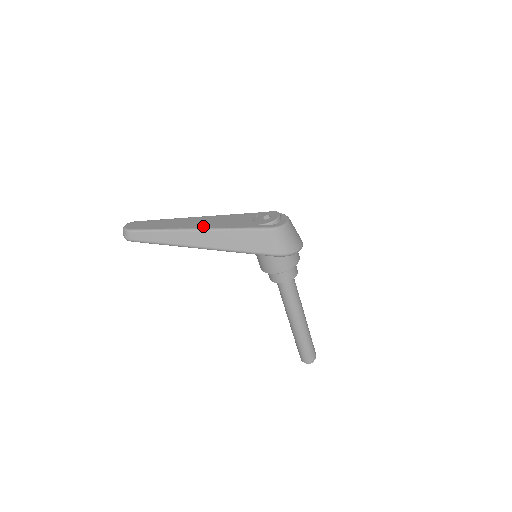
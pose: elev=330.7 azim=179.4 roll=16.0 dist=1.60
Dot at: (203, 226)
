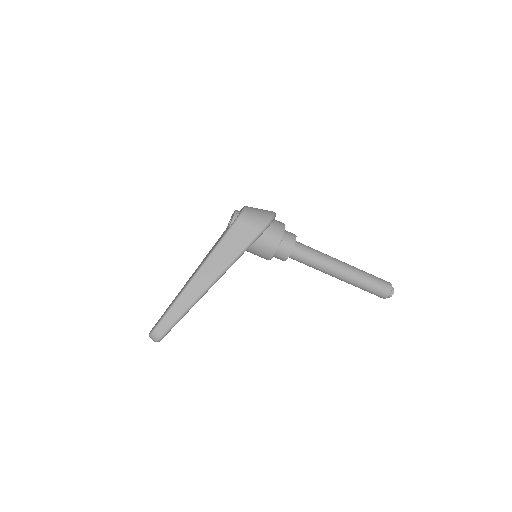
Dot at: (196, 271)
